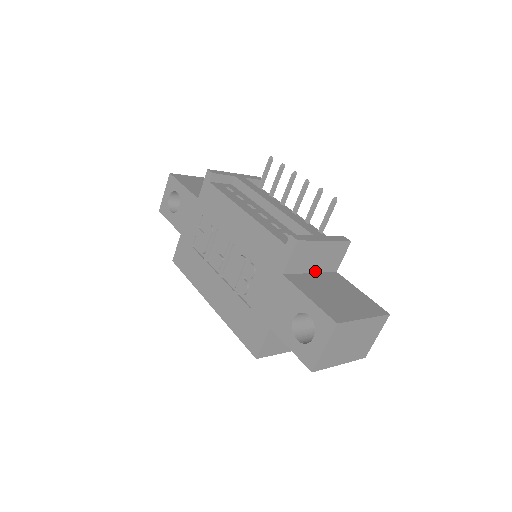
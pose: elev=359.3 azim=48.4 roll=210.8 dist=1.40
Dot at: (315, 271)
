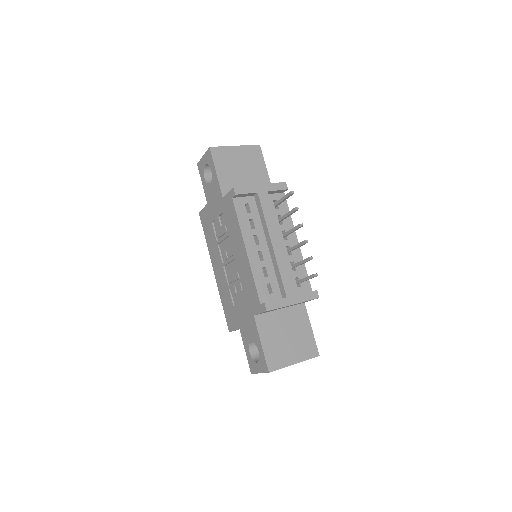
Dot at: occluded
